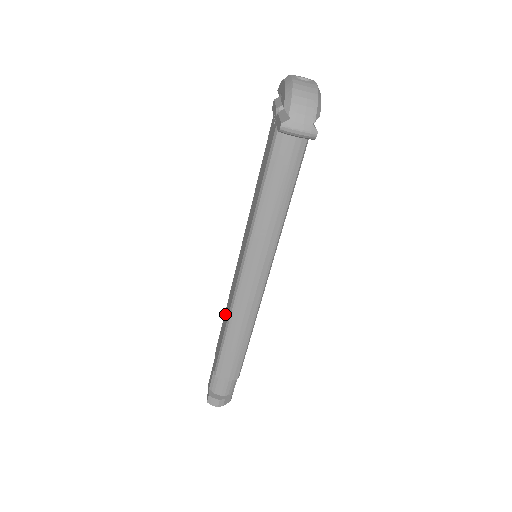
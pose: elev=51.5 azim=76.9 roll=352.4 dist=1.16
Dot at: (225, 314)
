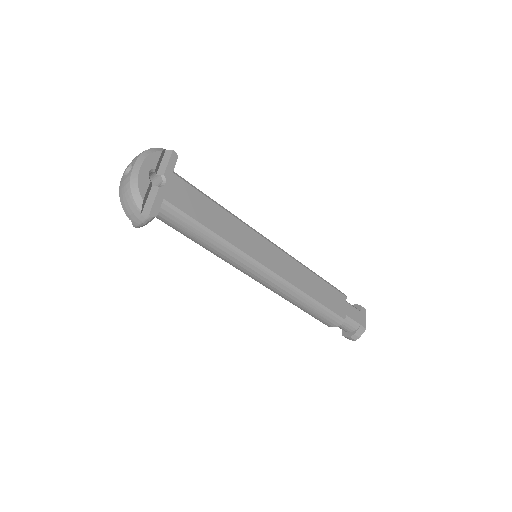
Dot at: occluded
